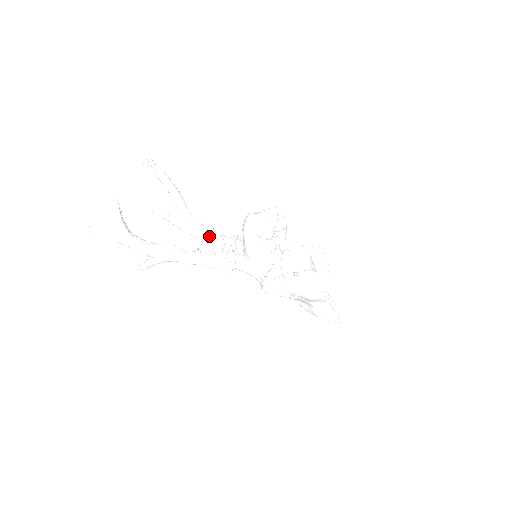
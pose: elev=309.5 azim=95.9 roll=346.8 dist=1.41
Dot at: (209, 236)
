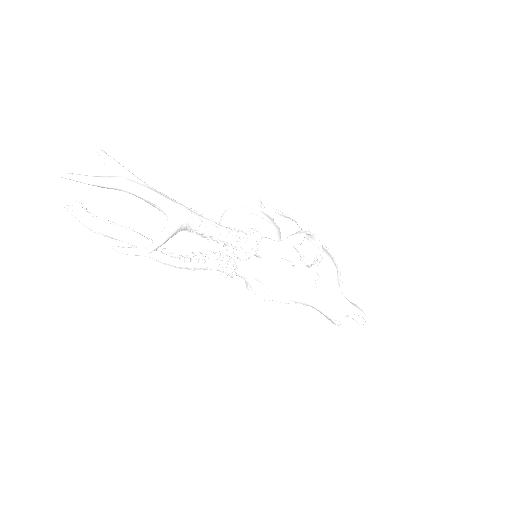
Dot at: (196, 256)
